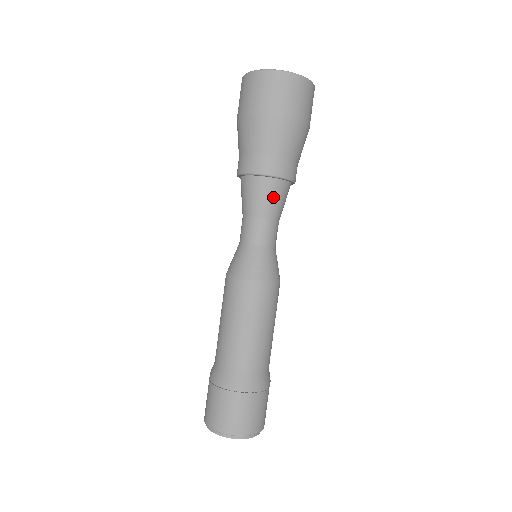
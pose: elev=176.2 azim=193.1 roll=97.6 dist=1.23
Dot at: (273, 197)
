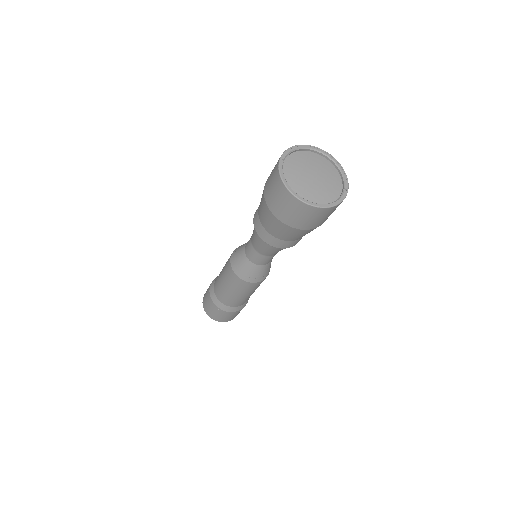
Dot at: (271, 250)
